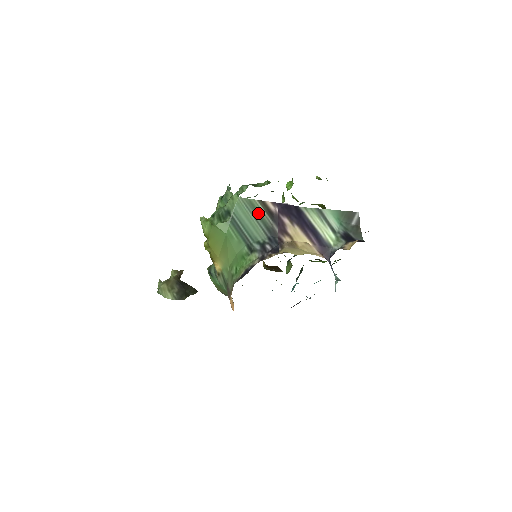
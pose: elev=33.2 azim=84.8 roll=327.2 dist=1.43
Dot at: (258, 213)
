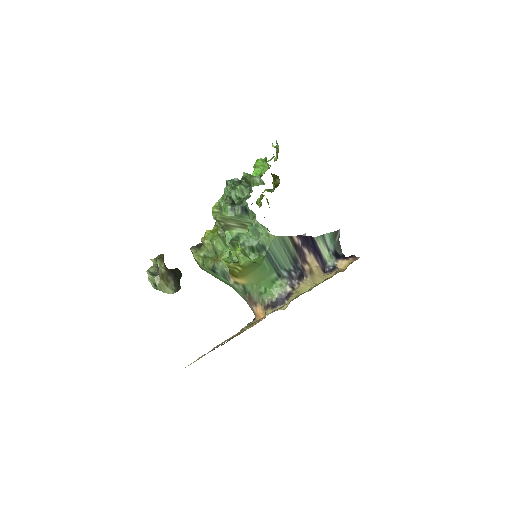
Dot at: (288, 247)
